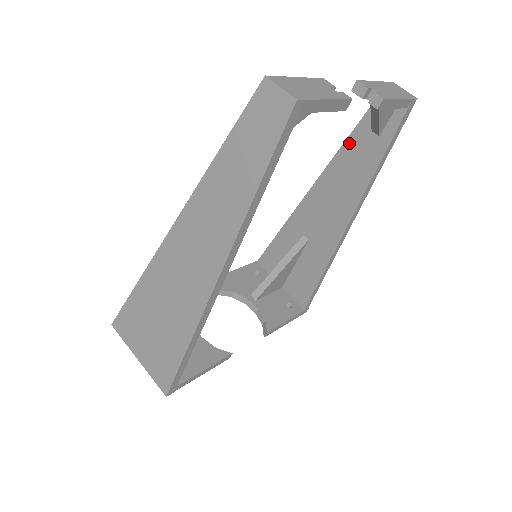
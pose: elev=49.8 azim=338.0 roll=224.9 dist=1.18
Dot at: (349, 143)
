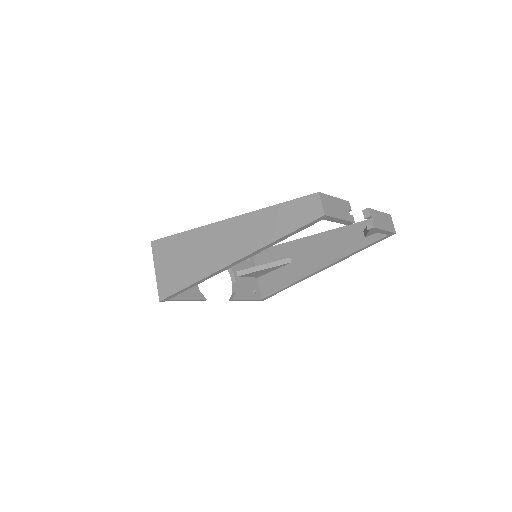
Dot at: (348, 228)
